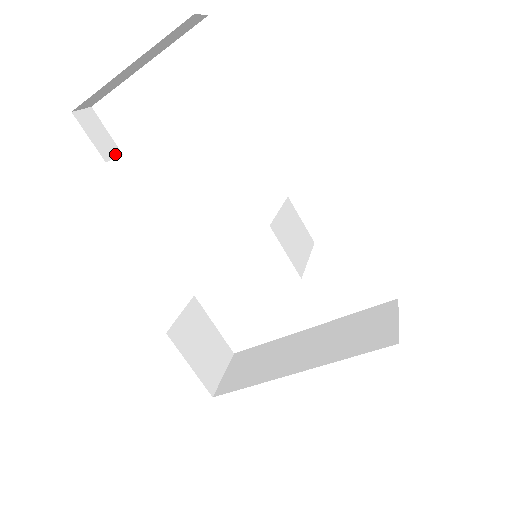
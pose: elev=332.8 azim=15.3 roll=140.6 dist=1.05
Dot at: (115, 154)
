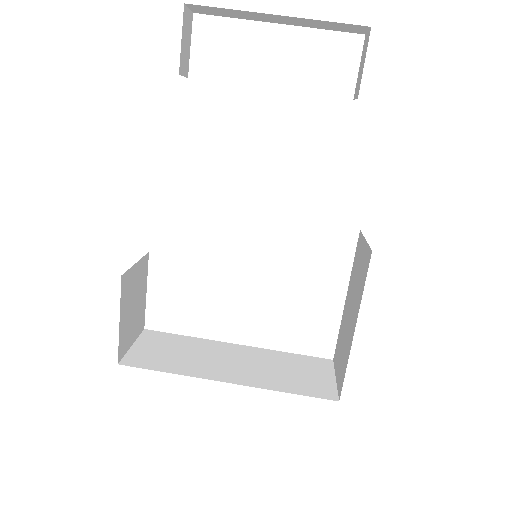
Dot at: (185, 73)
